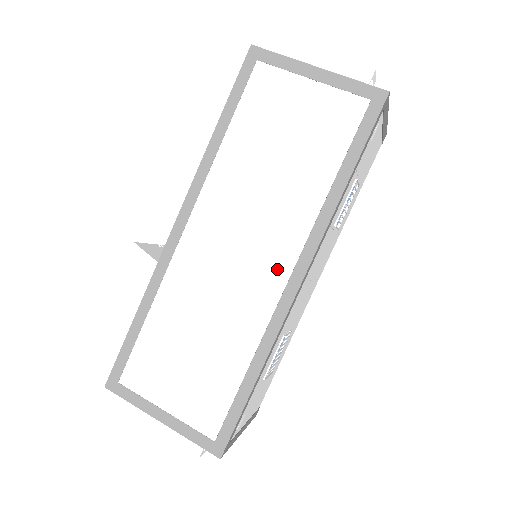
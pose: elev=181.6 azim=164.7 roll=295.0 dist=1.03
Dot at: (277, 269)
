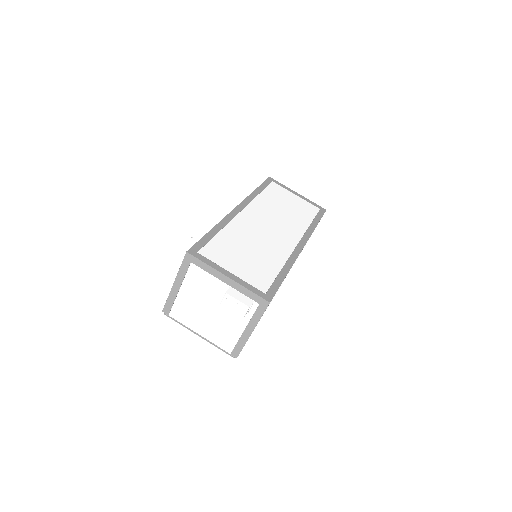
Dot at: (291, 239)
